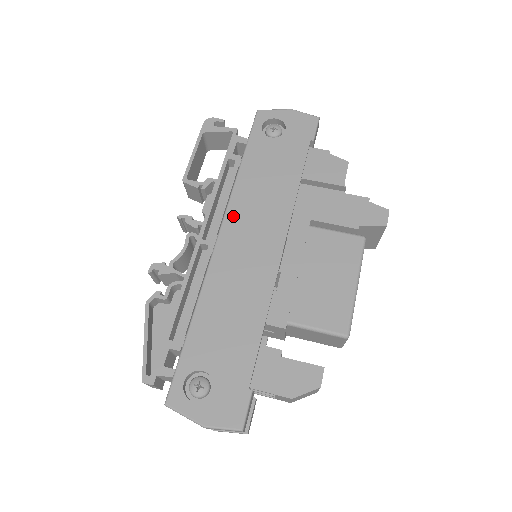
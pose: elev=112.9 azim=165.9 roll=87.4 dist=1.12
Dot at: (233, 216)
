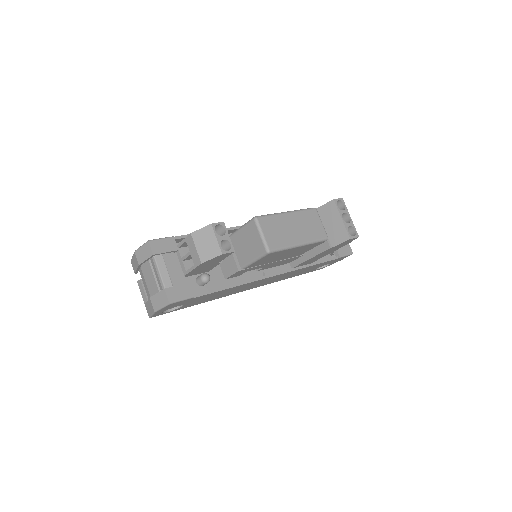
Dot at: occluded
